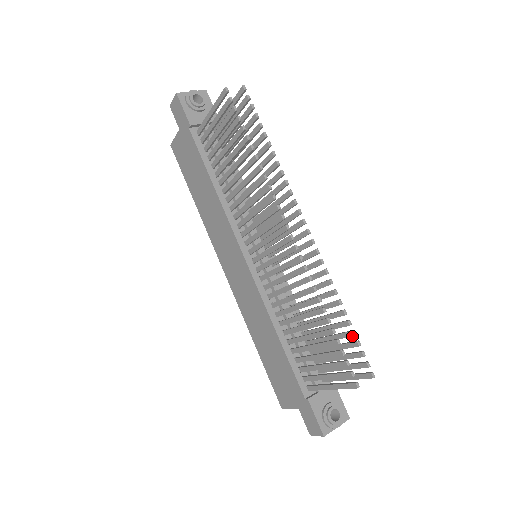
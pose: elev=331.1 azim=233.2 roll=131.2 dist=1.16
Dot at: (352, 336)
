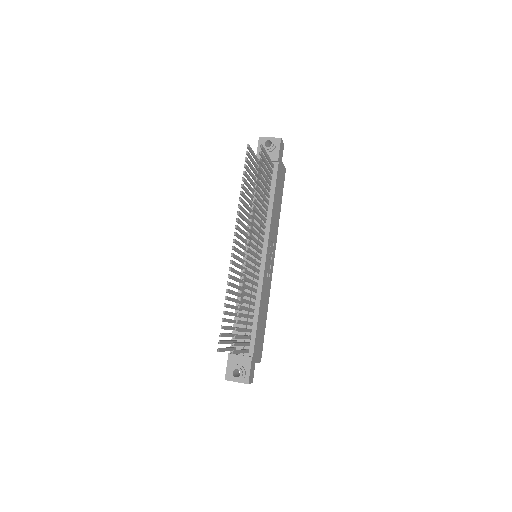
Dot at: (236, 323)
